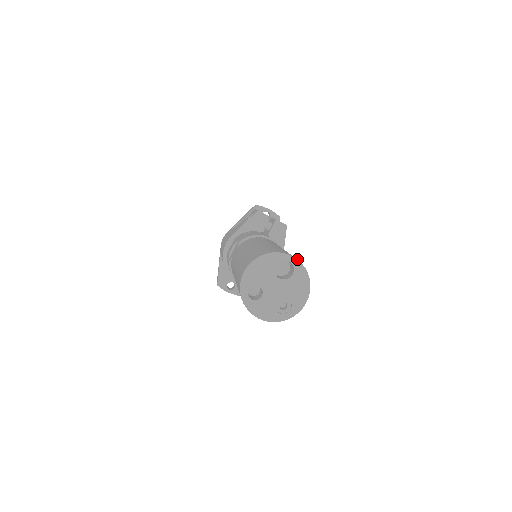
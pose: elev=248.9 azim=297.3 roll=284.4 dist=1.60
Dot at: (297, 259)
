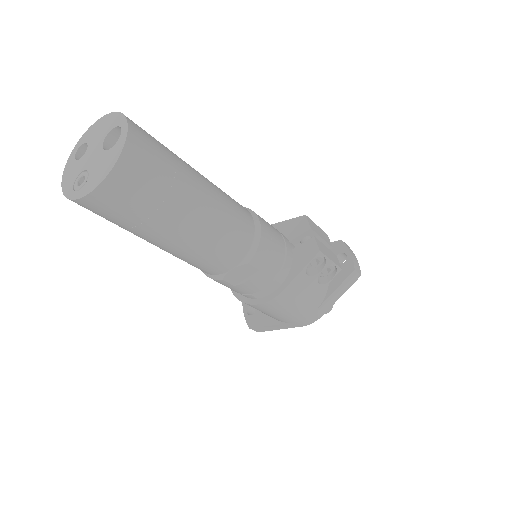
Dot at: (128, 131)
